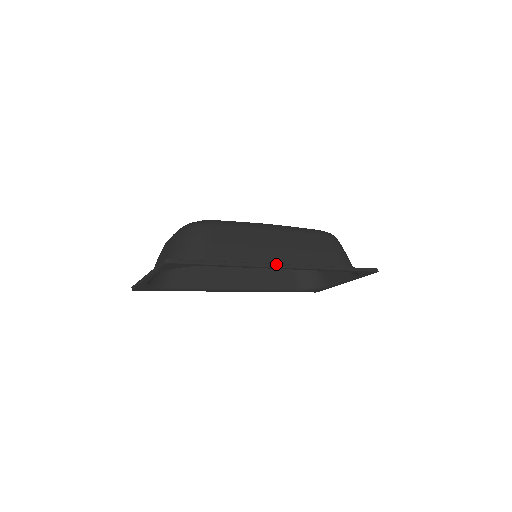
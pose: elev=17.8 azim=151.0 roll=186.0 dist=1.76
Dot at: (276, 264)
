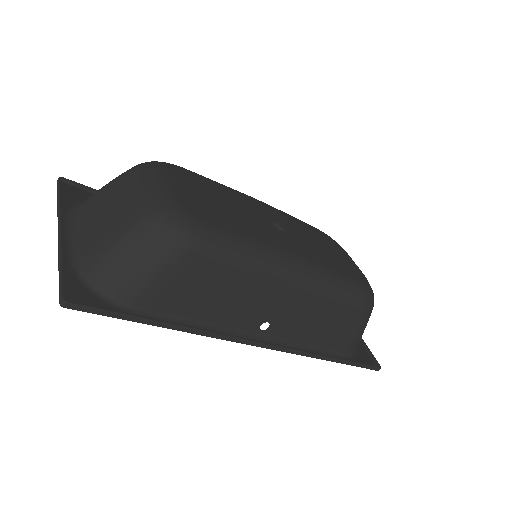
Dot at: (248, 341)
